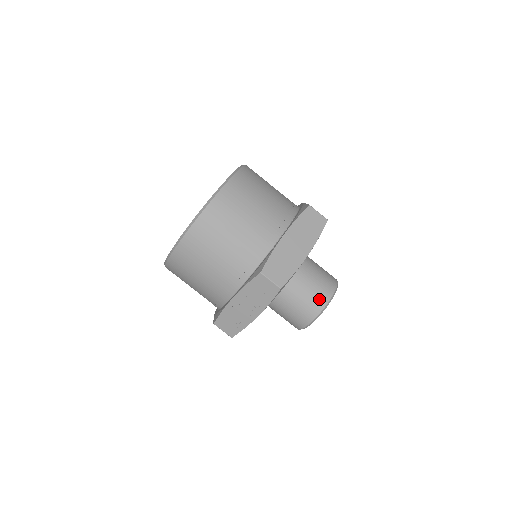
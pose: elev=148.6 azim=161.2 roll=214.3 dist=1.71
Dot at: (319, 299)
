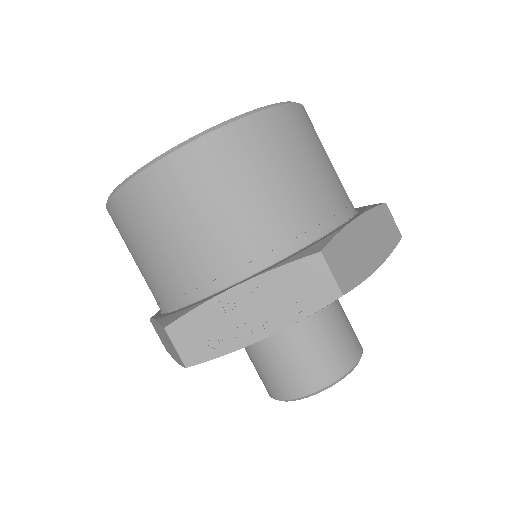
Dot at: (344, 356)
